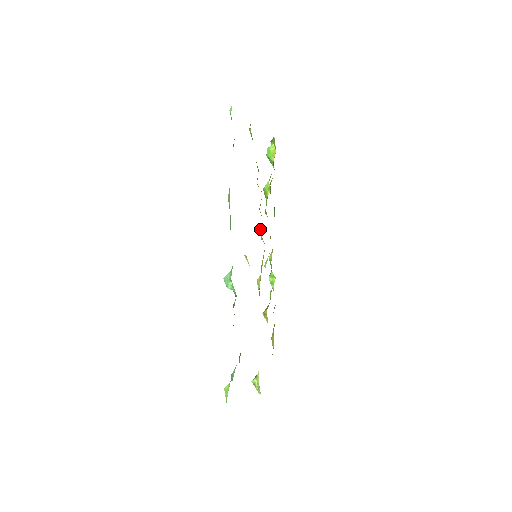
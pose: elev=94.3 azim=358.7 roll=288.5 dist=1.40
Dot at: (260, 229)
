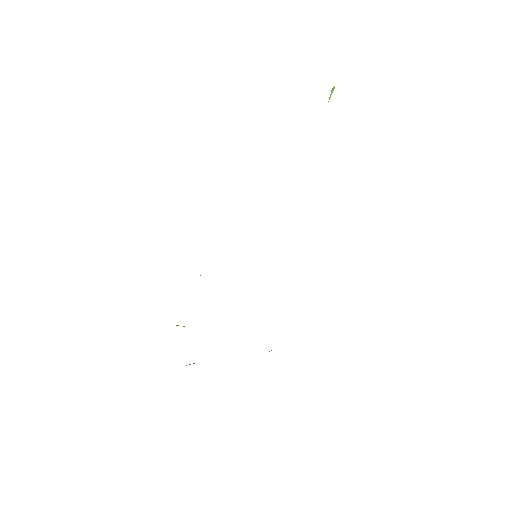
Dot at: occluded
